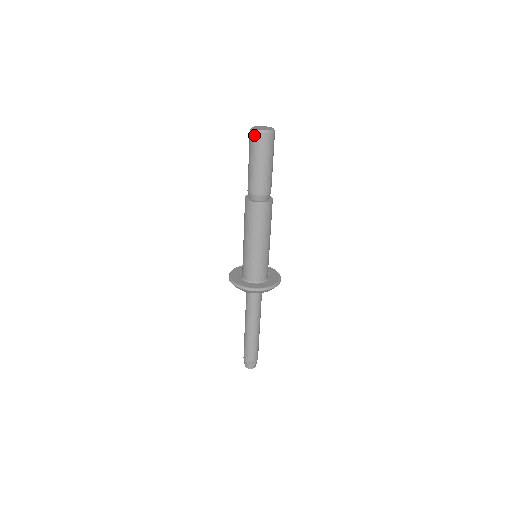
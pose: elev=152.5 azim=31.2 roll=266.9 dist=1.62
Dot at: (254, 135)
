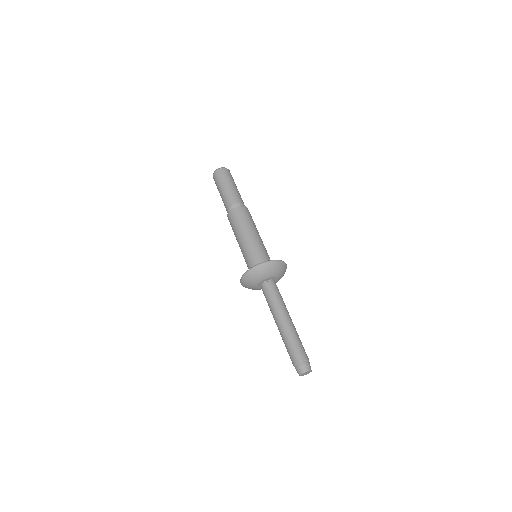
Dot at: occluded
